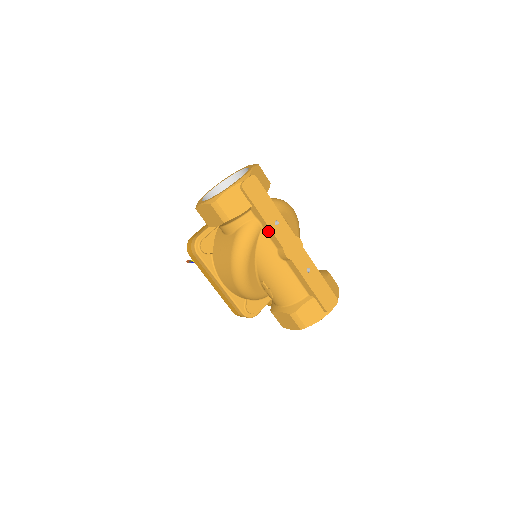
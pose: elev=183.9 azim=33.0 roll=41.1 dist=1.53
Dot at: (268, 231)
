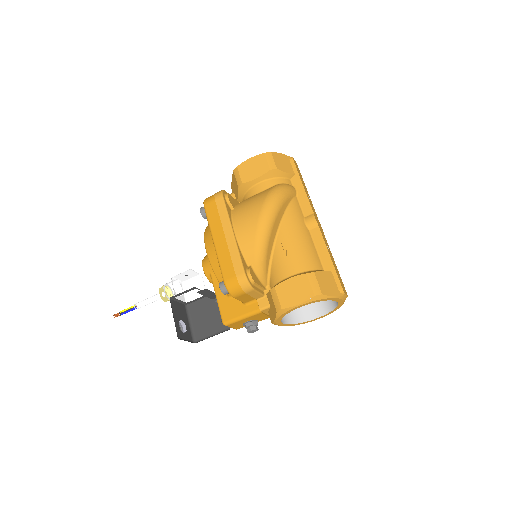
Dot at: (302, 198)
